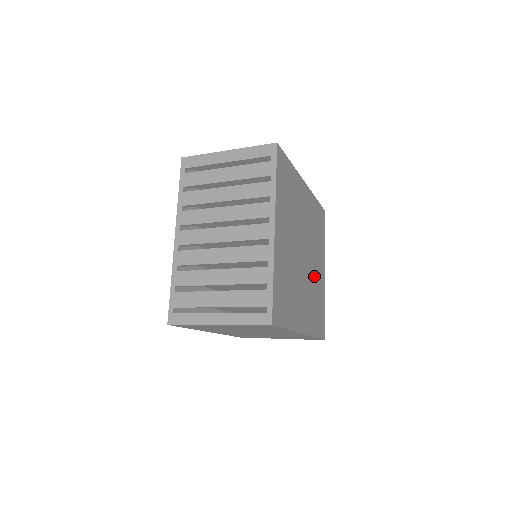
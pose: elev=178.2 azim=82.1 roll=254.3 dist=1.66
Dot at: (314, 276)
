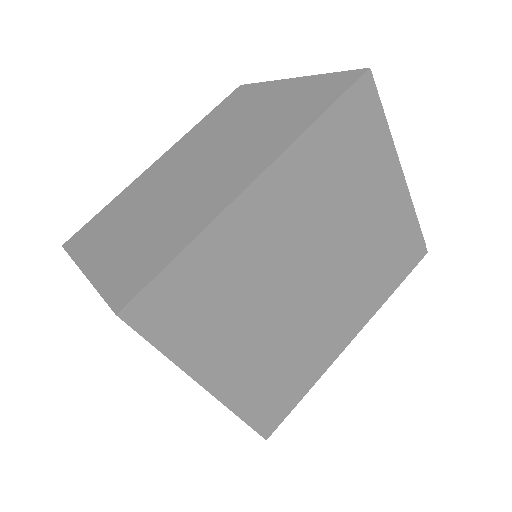
Dot at: (360, 244)
